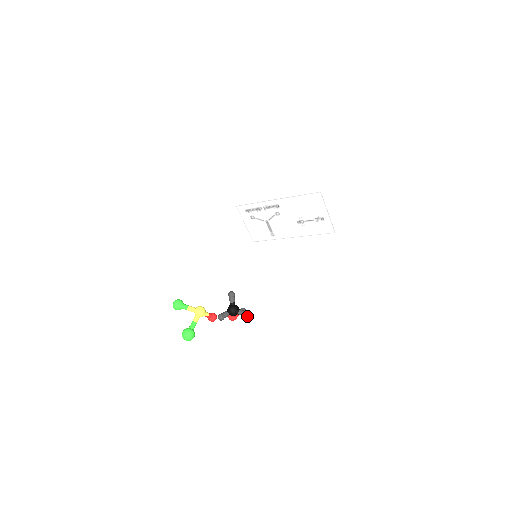
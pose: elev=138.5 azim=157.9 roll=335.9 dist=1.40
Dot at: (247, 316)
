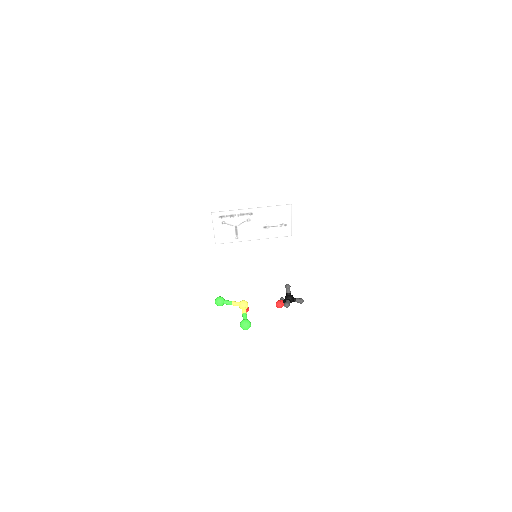
Dot at: occluded
